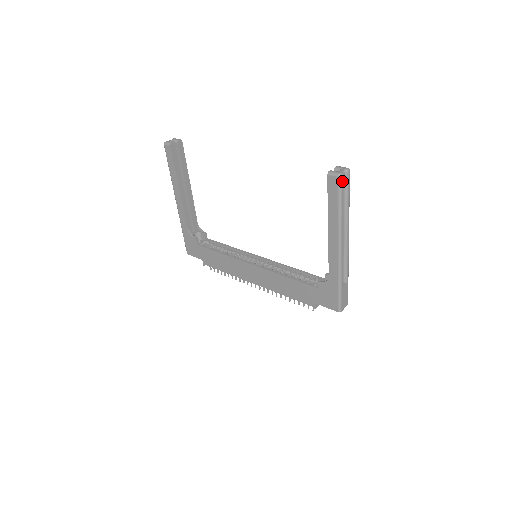
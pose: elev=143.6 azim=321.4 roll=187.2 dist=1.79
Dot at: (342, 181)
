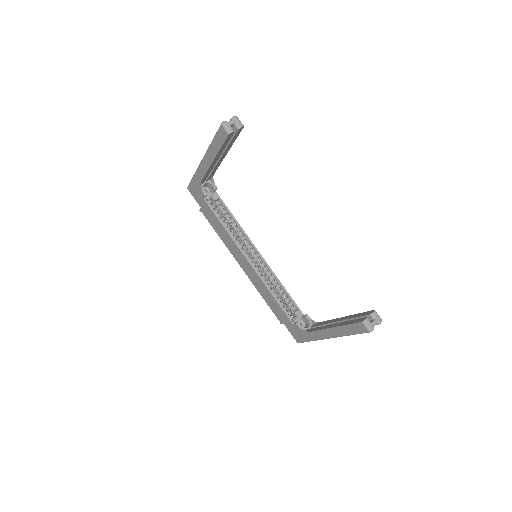
Dot at: (369, 332)
